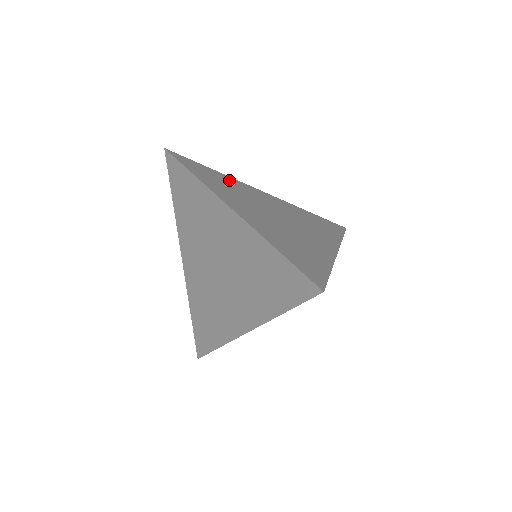
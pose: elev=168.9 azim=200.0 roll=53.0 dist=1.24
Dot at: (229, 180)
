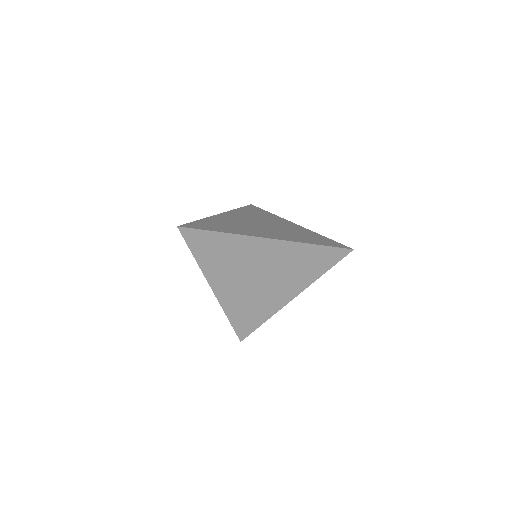
Dot at: (214, 220)
